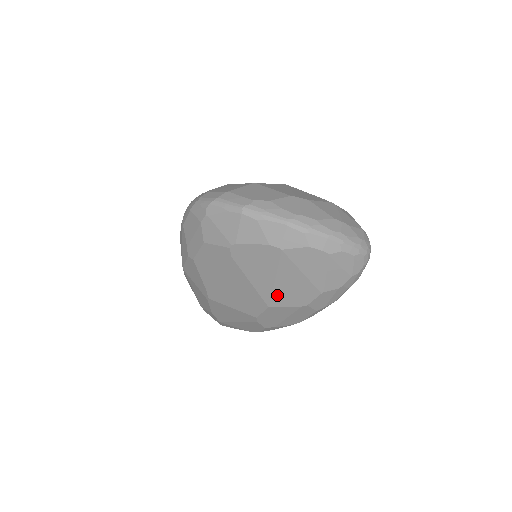
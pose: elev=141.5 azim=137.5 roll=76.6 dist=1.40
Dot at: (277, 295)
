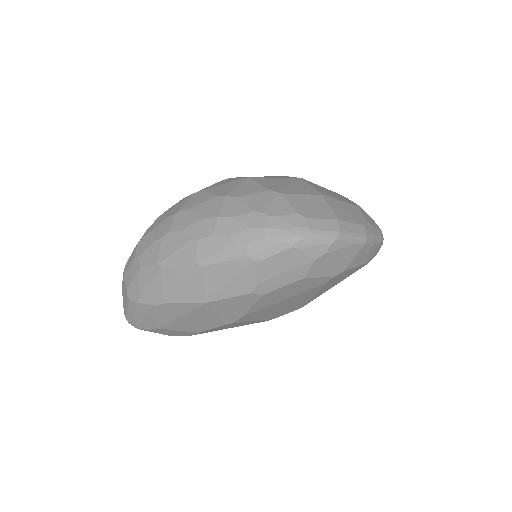
Dot at: occluded
